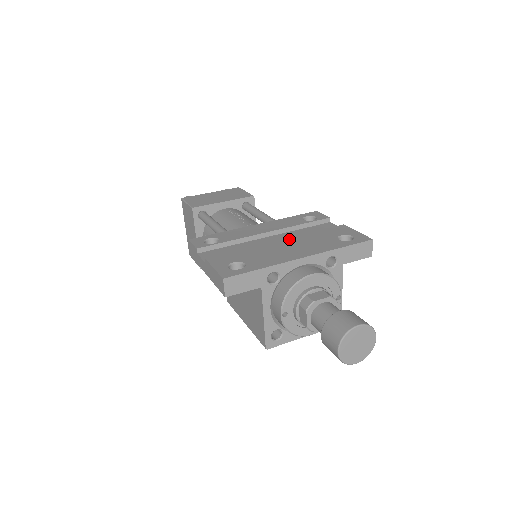
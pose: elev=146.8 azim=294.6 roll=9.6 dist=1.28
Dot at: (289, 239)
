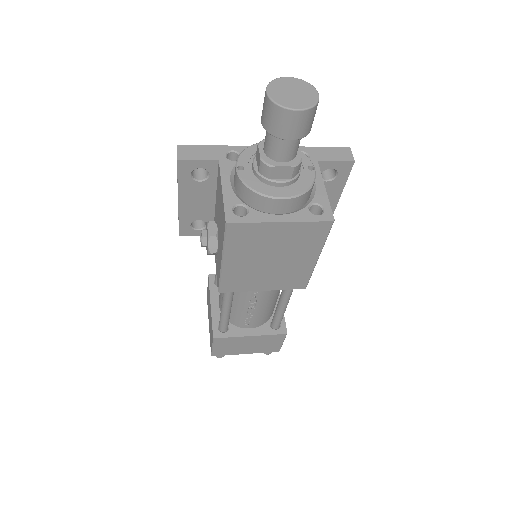
Dot at: occluded
